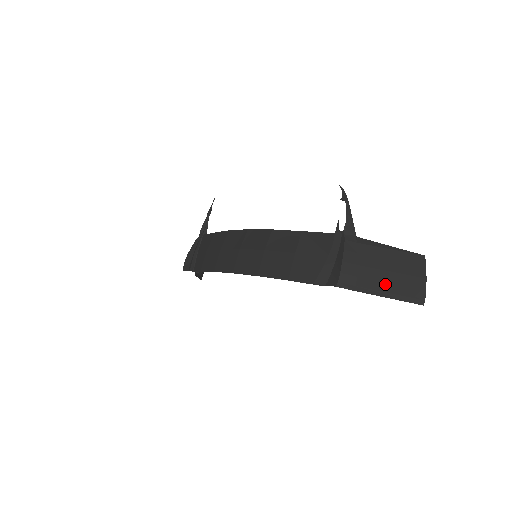
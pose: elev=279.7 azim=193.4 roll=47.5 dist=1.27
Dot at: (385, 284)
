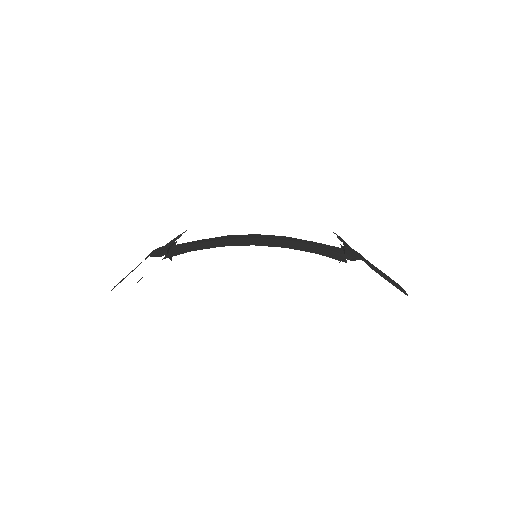
Dot at: (385, 276)
